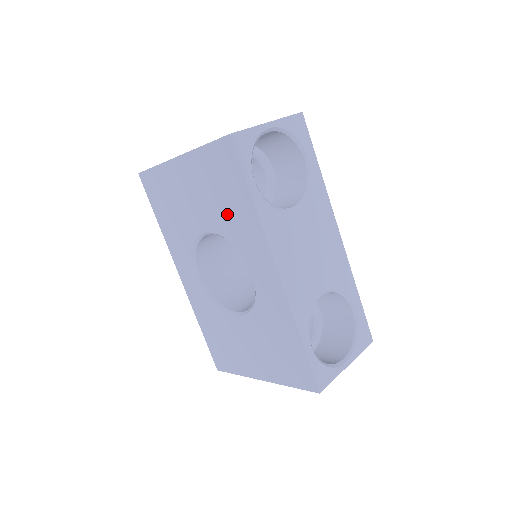
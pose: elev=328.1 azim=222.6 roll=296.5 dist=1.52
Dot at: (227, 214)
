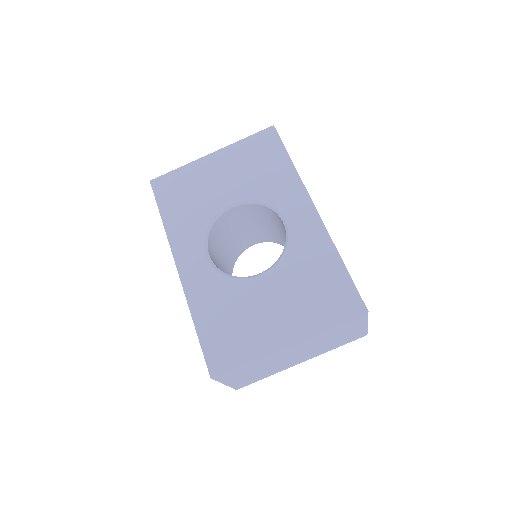
Dot at: (262, 179)
